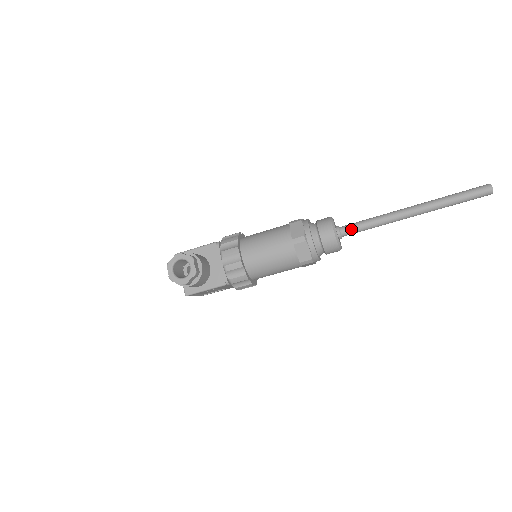
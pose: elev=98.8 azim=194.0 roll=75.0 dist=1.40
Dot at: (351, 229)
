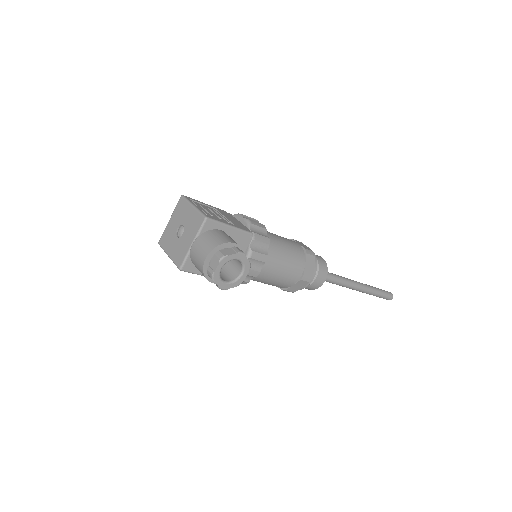
Dot at: (326, 279)
